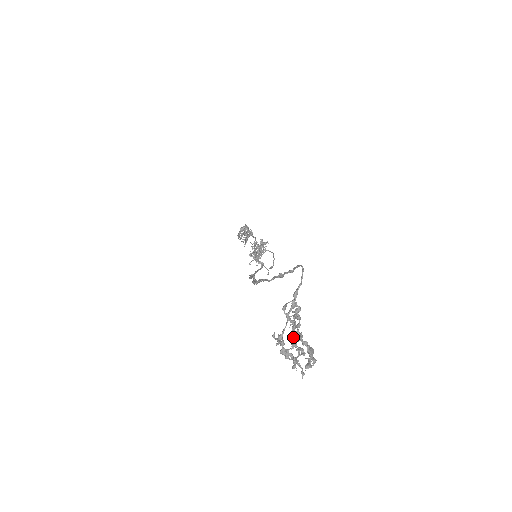
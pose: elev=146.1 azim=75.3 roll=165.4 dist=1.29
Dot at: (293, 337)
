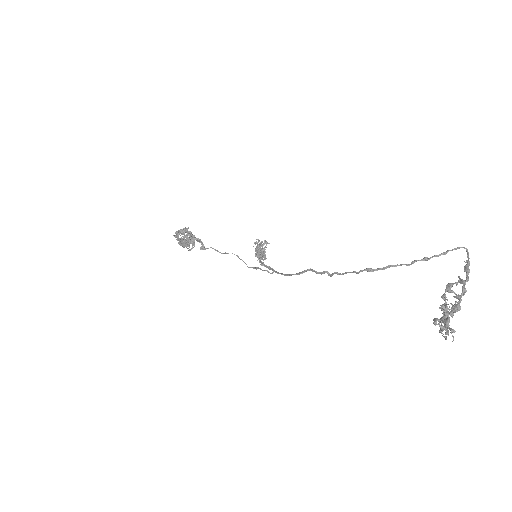
Dot at: (460, 306)
